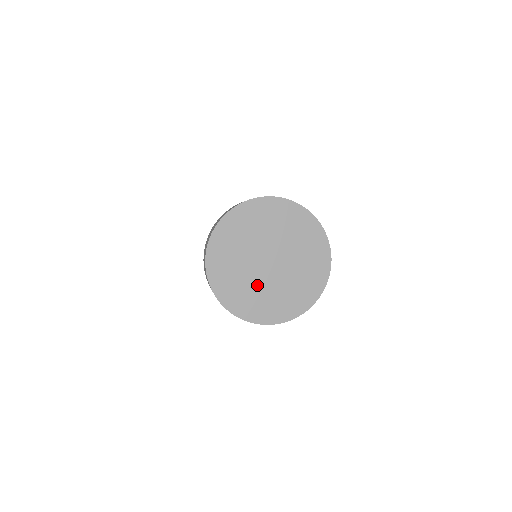
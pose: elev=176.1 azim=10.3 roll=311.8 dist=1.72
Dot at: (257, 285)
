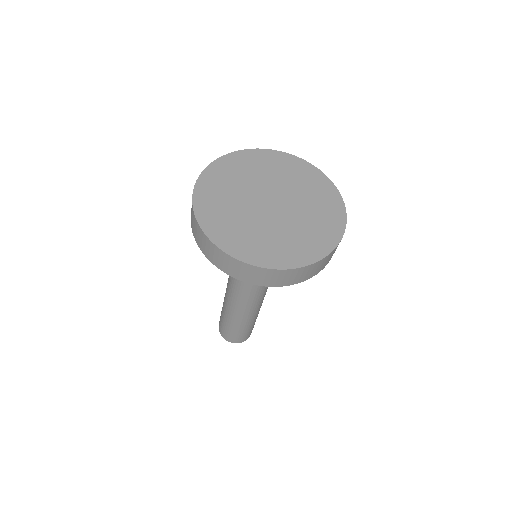
Dot at: (277, 230)
